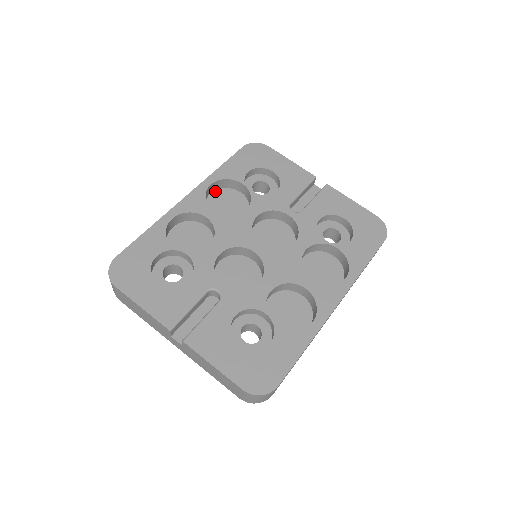
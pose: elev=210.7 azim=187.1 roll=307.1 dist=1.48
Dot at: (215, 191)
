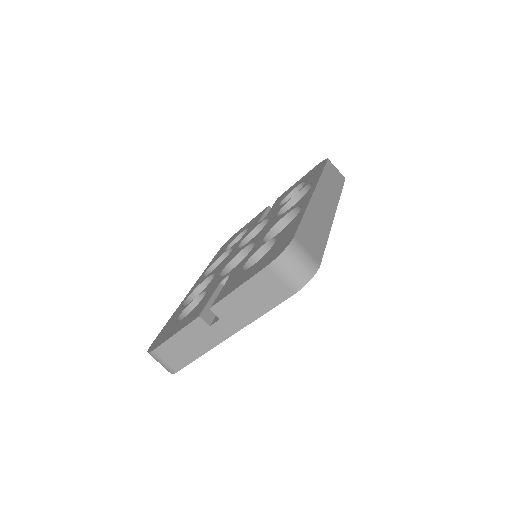
Dot at: occluded
